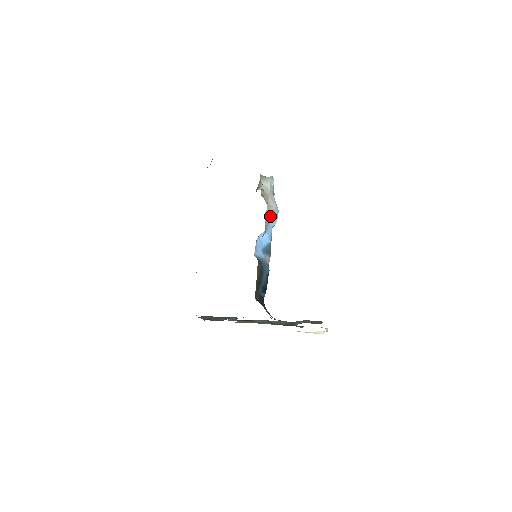
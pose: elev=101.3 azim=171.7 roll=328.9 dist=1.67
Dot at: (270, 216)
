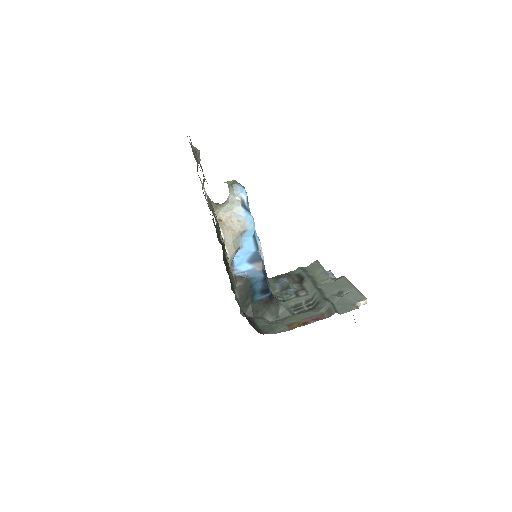
Dot at: (237, 235)
